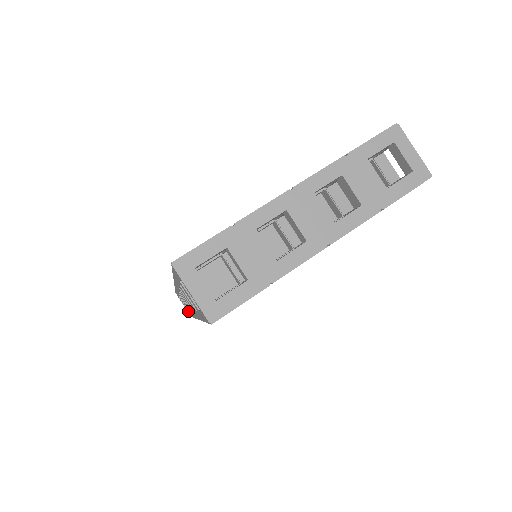
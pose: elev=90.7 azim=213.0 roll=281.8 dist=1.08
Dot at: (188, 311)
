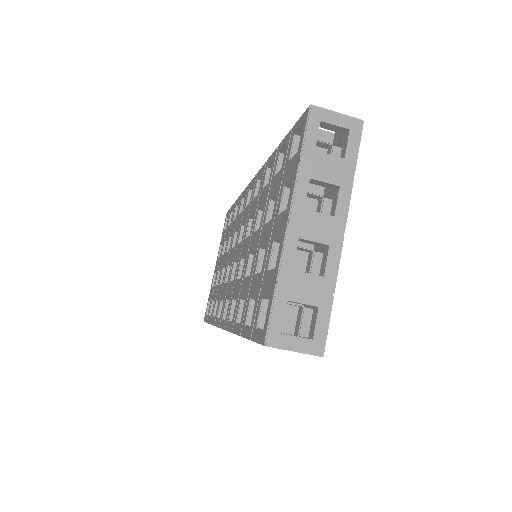
Dot at: occluded
